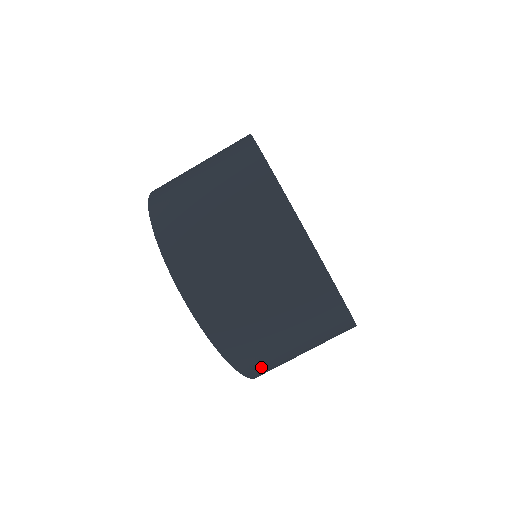
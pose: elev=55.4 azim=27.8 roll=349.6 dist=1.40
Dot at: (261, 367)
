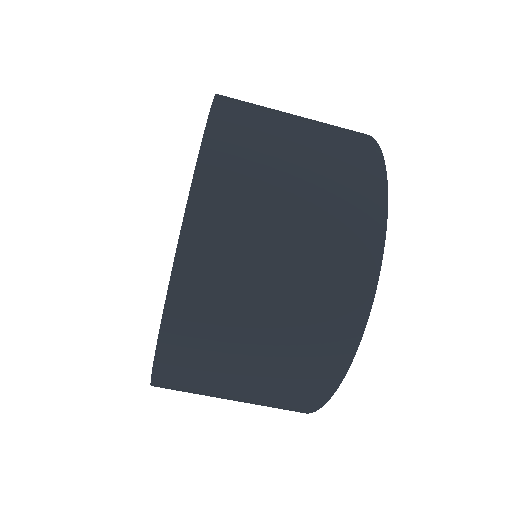
Dot at: occluded
